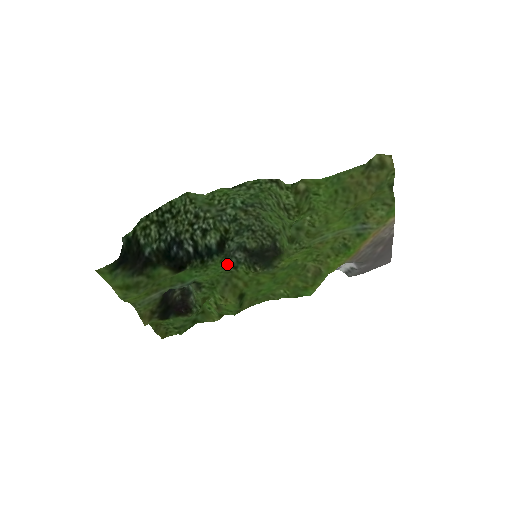
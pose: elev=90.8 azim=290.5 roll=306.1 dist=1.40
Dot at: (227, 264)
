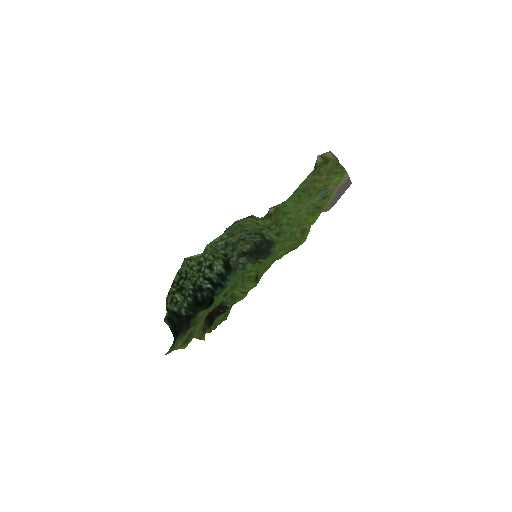
Dot at: (237, 272)
